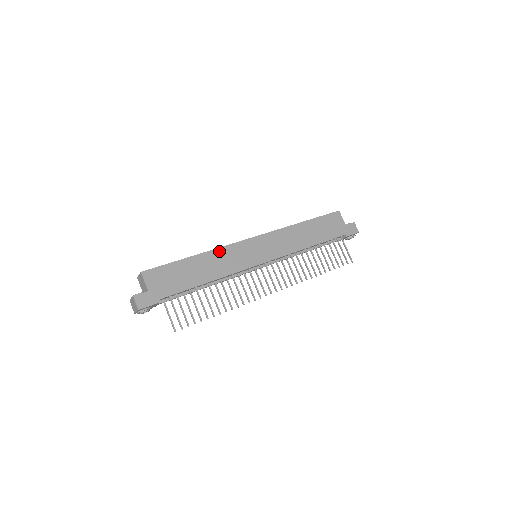
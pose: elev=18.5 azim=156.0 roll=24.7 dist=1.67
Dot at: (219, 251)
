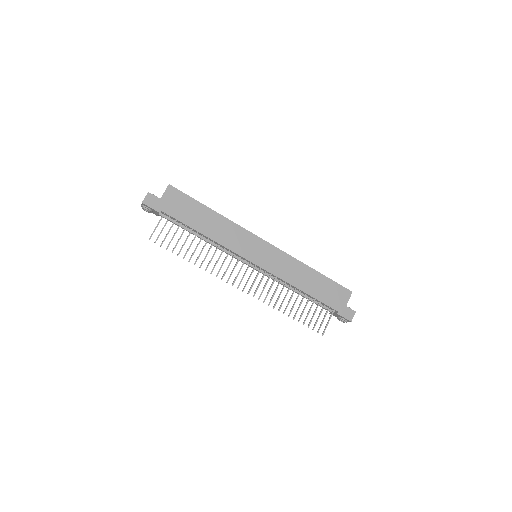
Dot at: (232, 225)
